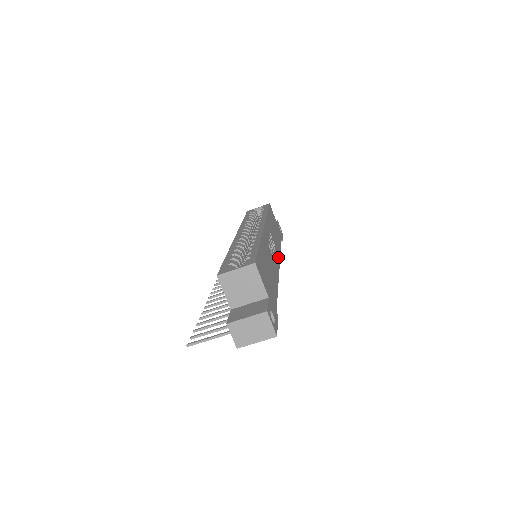
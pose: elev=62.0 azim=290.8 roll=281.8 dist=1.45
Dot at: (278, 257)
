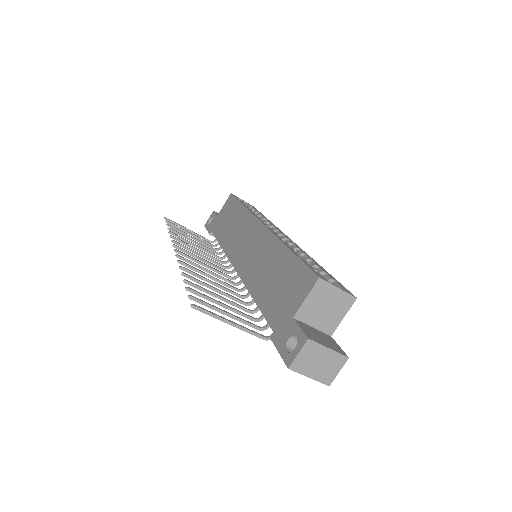
Dot at: occluded
